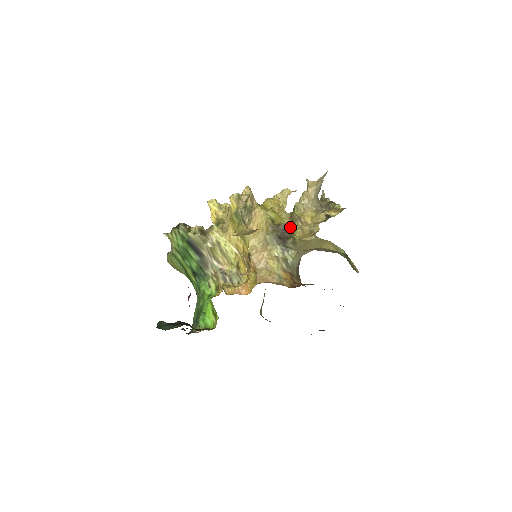
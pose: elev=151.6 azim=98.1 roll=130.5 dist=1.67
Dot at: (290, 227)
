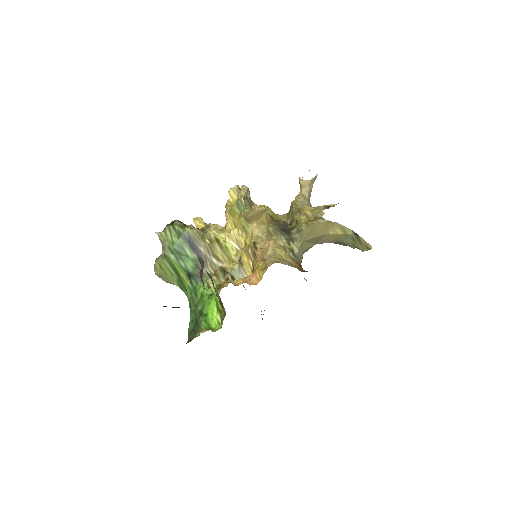
Dot at: (290, 222)
